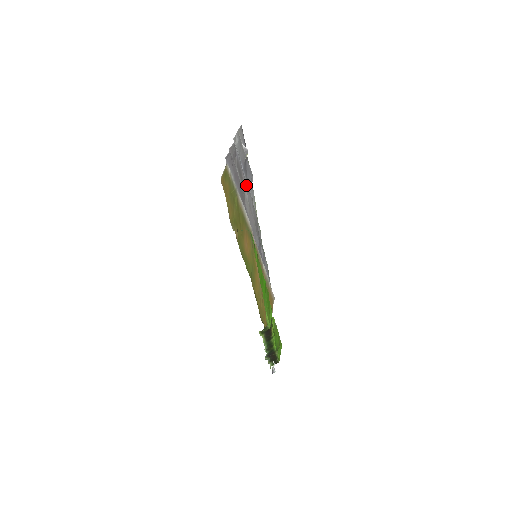
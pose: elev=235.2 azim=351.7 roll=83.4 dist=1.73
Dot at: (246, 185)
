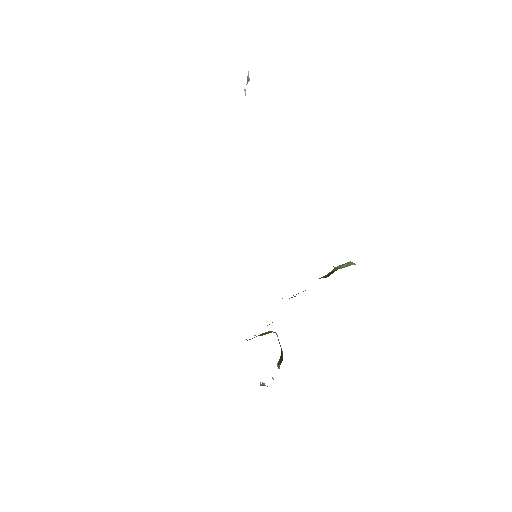
Dot at: occluded
